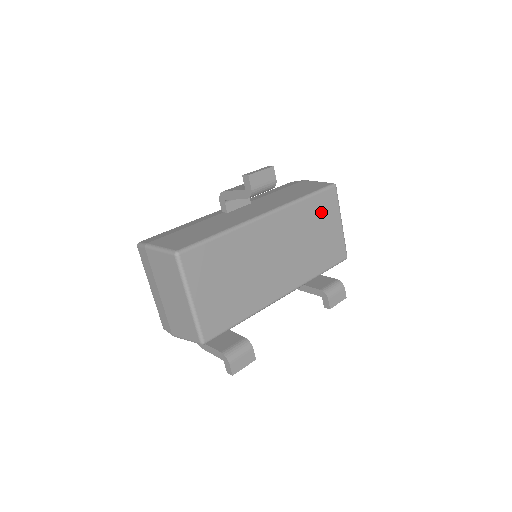
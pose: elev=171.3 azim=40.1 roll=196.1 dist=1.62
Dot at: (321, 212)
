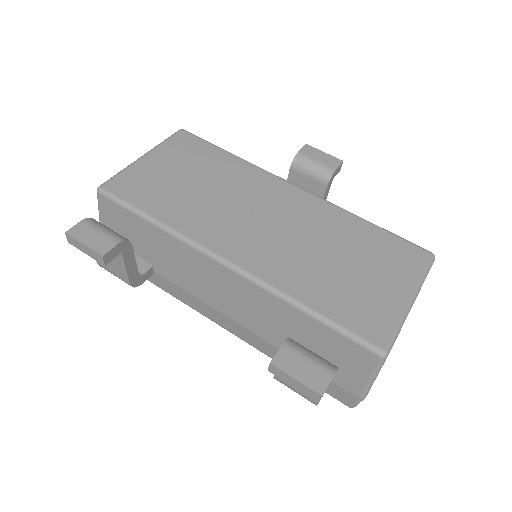
Dot at: (379, 252)
